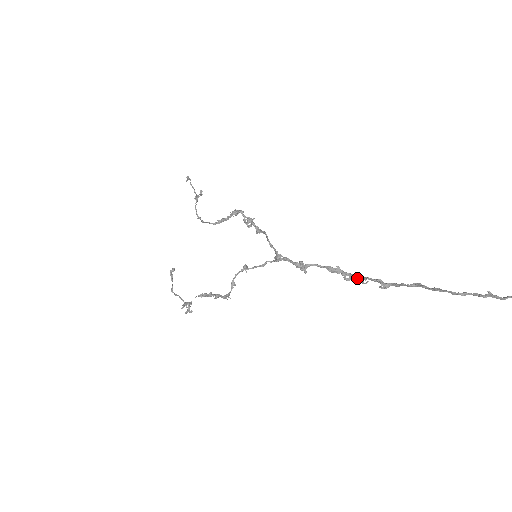
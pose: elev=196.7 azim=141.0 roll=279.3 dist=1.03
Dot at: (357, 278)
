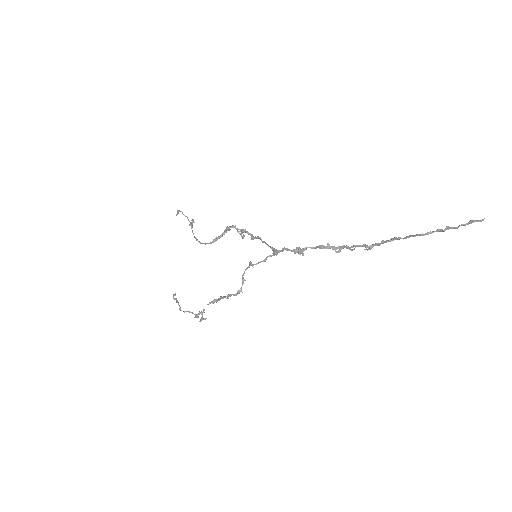
Dot at: (346, 248)
